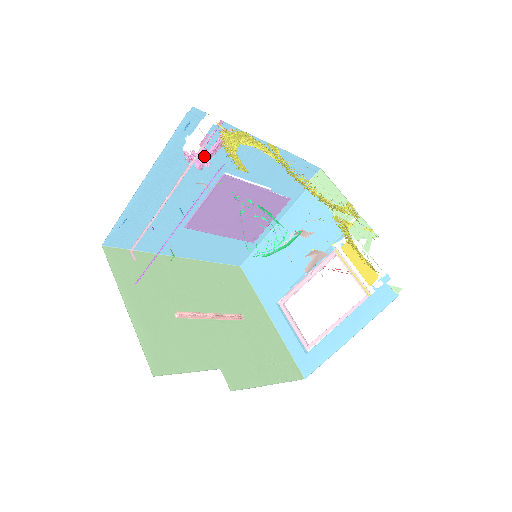
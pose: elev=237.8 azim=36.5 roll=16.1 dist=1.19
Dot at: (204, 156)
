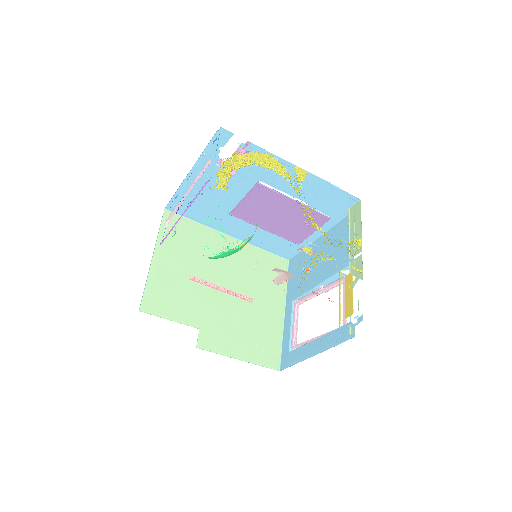
Dot at: occluded
